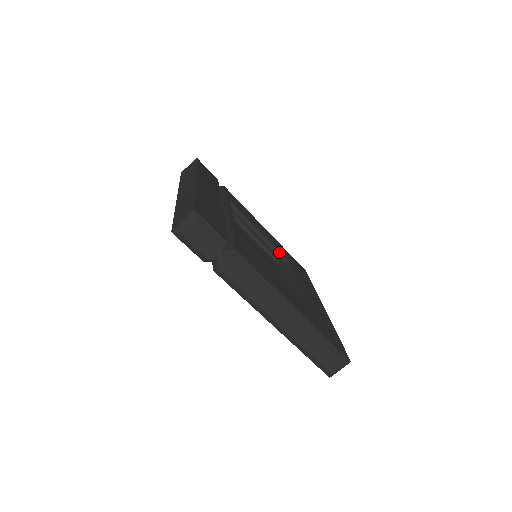
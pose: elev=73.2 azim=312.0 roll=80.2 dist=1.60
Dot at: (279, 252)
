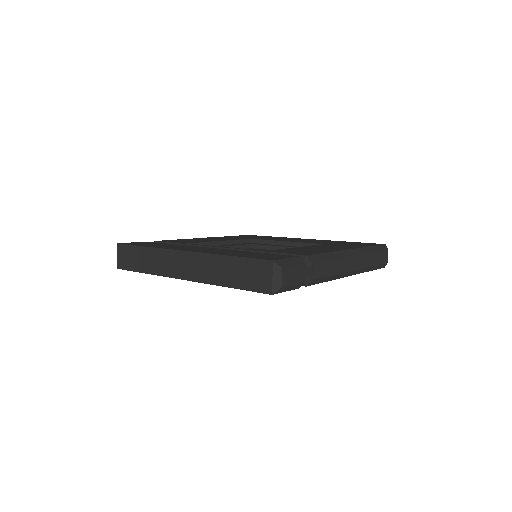
Dot at: (242, 240)
